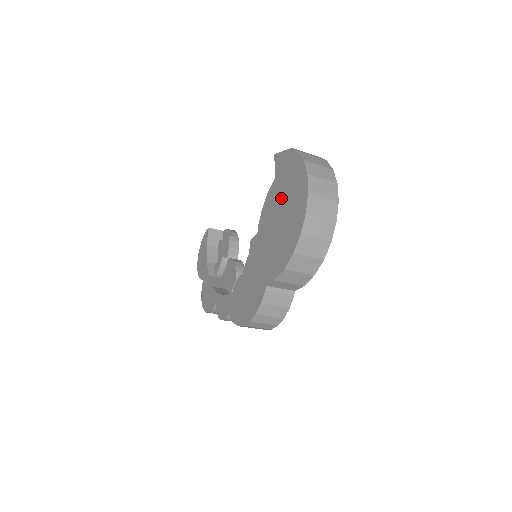
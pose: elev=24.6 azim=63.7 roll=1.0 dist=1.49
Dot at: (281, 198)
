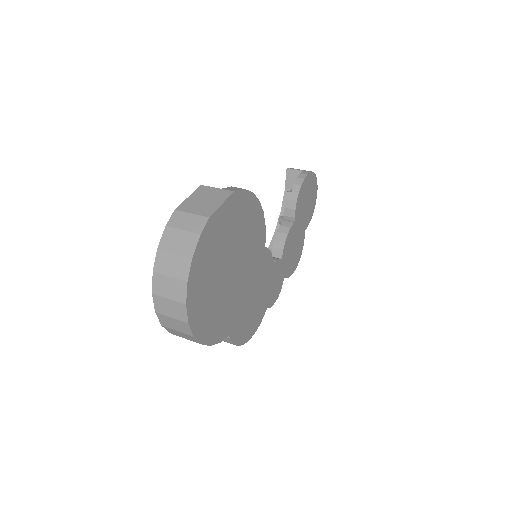
Dot at: occluded
